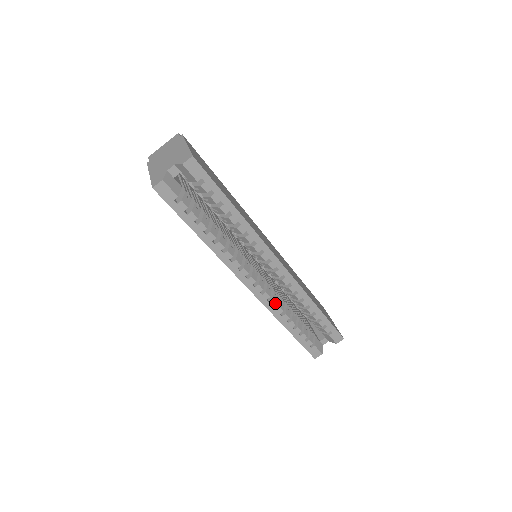
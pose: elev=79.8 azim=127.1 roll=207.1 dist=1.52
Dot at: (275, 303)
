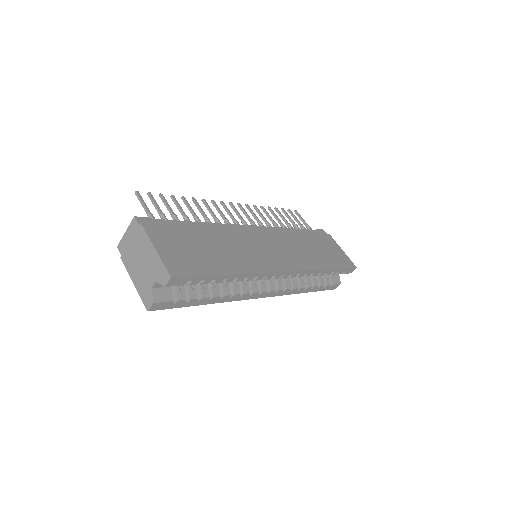
Dot at: (289, 289)
